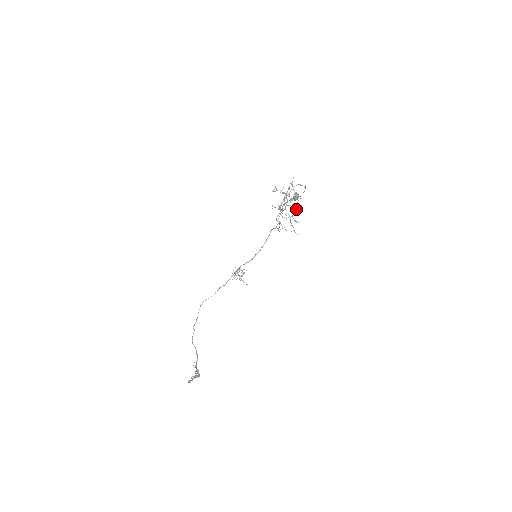
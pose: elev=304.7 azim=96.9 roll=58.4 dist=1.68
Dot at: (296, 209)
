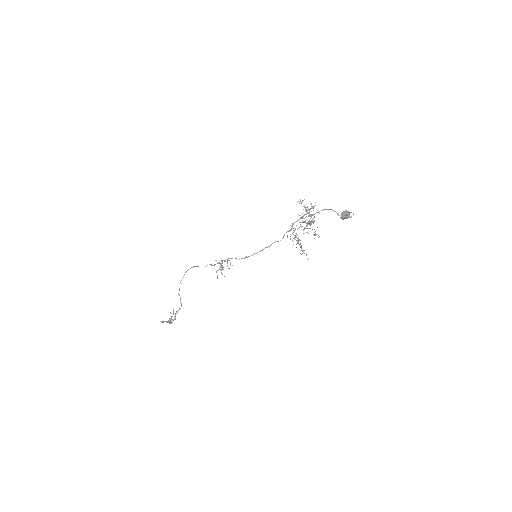
Dot at: occluded
